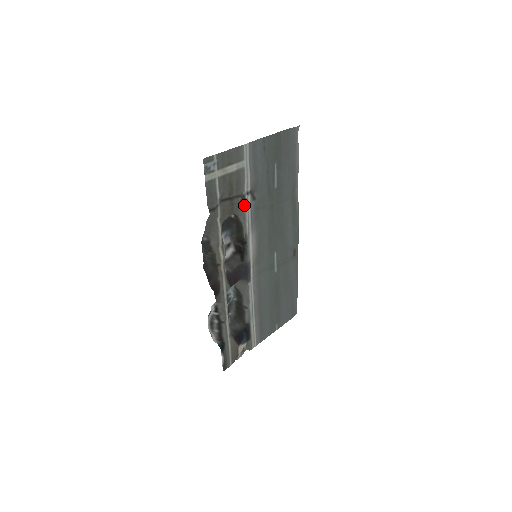
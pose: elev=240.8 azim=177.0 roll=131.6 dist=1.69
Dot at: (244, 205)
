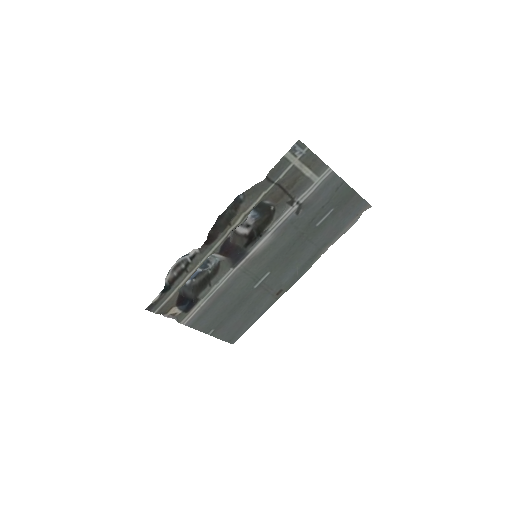
Dot at: (287, 207)
